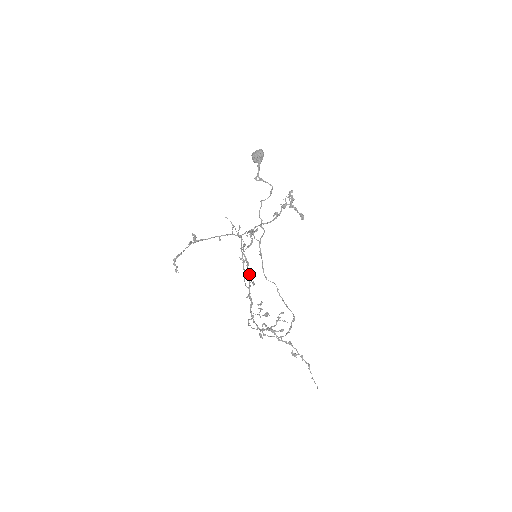
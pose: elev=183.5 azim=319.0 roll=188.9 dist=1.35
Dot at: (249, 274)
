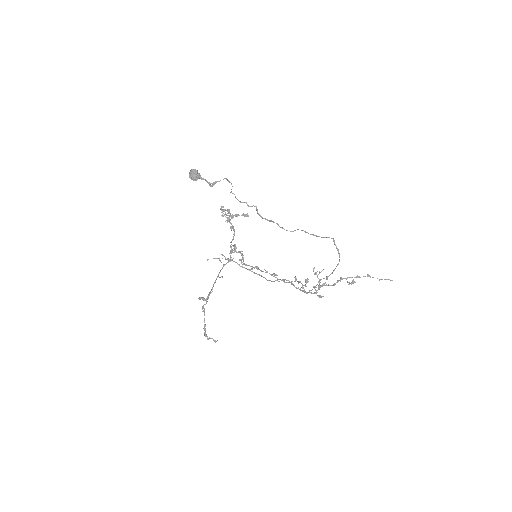
Dot at: (266, 271)
